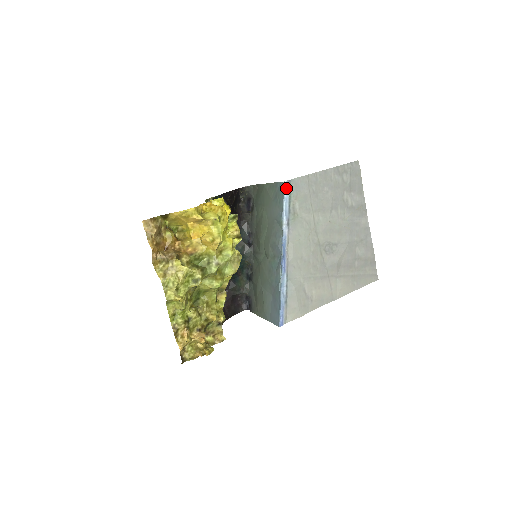
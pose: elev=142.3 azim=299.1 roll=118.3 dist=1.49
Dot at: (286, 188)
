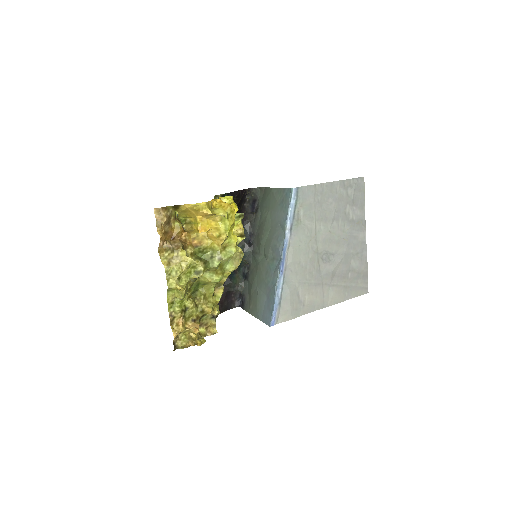
Dot at: (293, 194)
